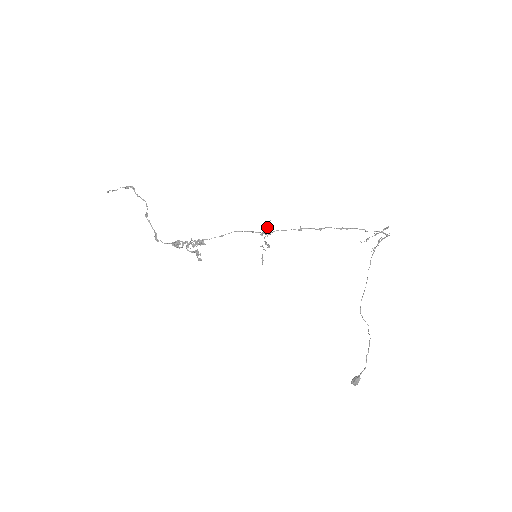
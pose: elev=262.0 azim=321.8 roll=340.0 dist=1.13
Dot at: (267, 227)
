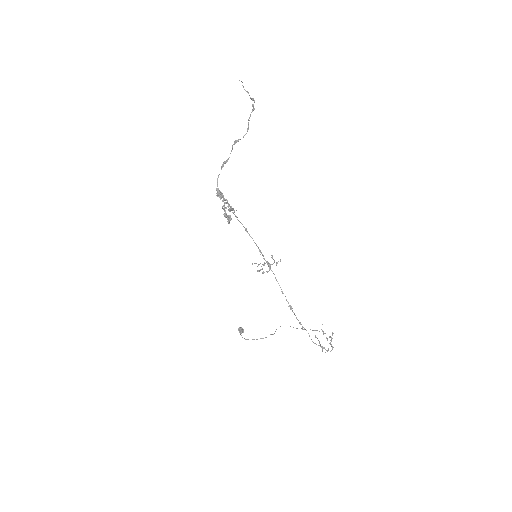
Dot at: occluded
